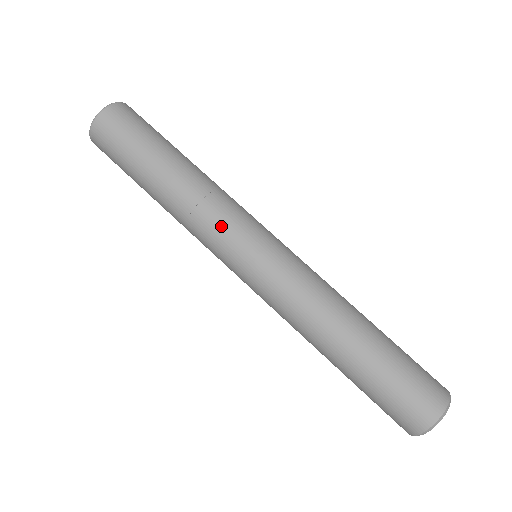
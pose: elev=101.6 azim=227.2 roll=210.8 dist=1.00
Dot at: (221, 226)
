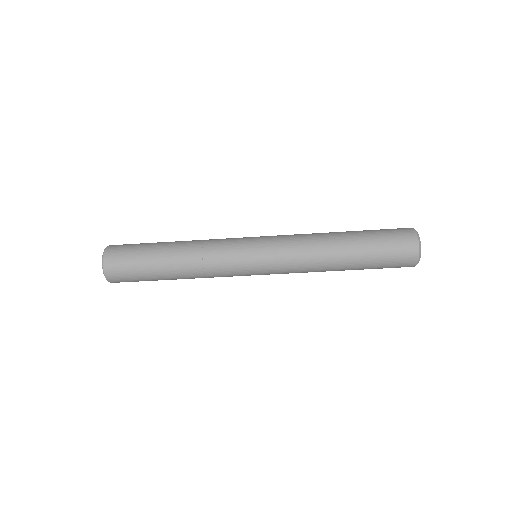
Dot at: (226, 268)
